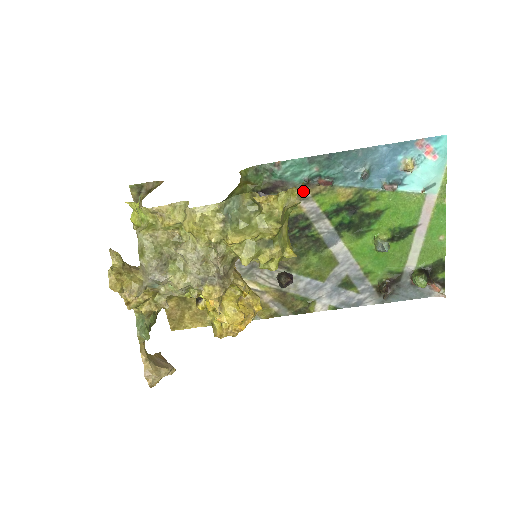
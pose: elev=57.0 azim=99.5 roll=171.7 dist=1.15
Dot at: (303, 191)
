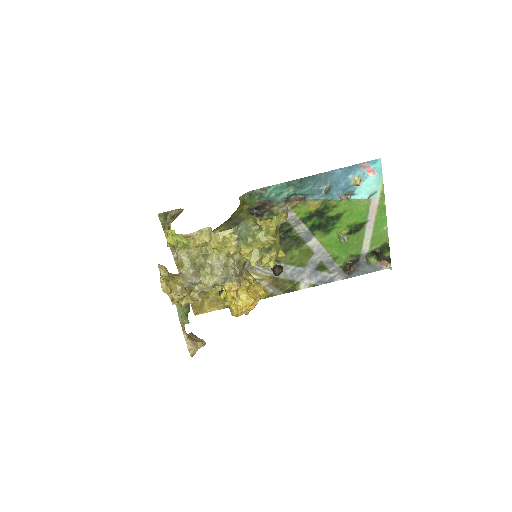
Dot at: occluded
